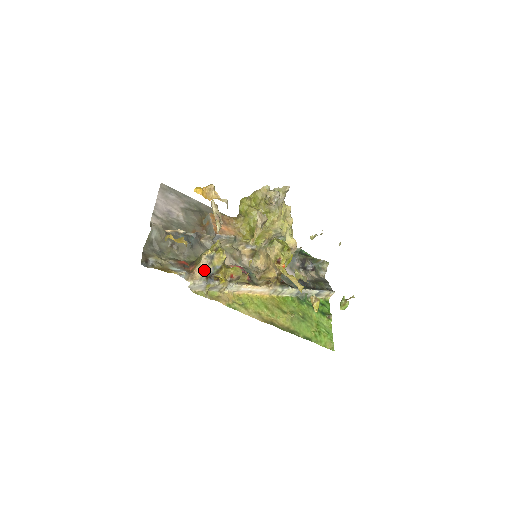
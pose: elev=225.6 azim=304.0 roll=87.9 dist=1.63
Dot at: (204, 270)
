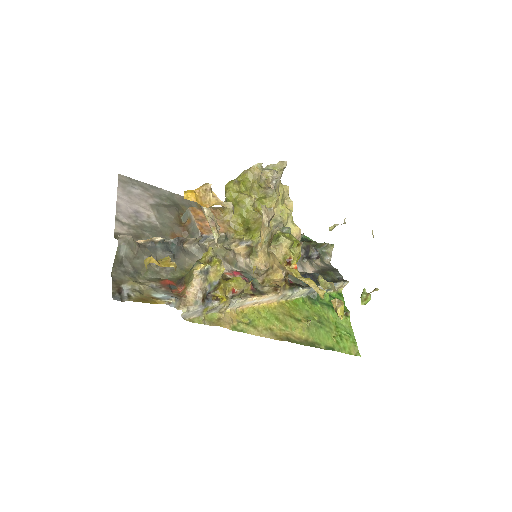
Dot at: (198, 290)
